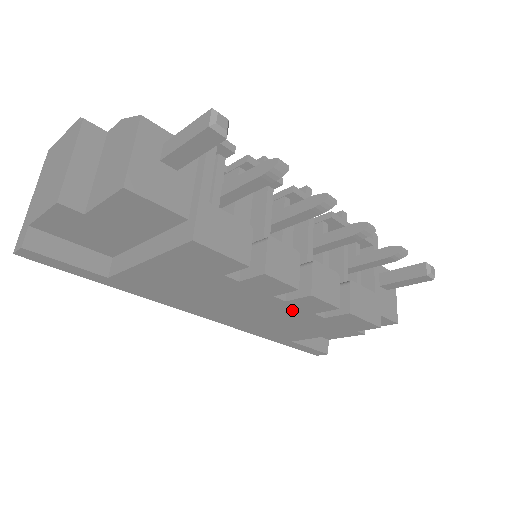
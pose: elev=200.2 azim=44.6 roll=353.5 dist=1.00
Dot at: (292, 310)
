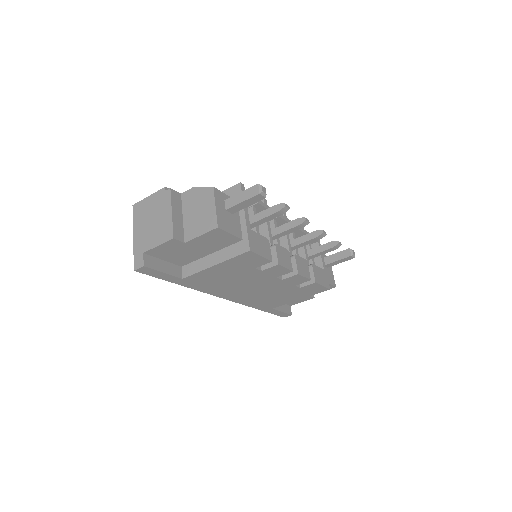
Dot at: (283, 285)
